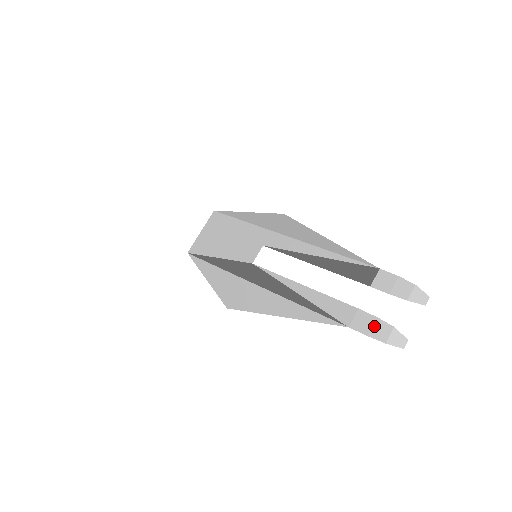
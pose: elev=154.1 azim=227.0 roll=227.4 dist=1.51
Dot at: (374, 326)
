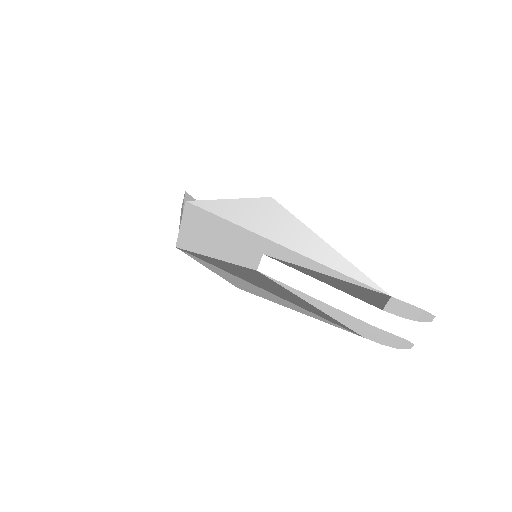
Dot at: (386, 338)
